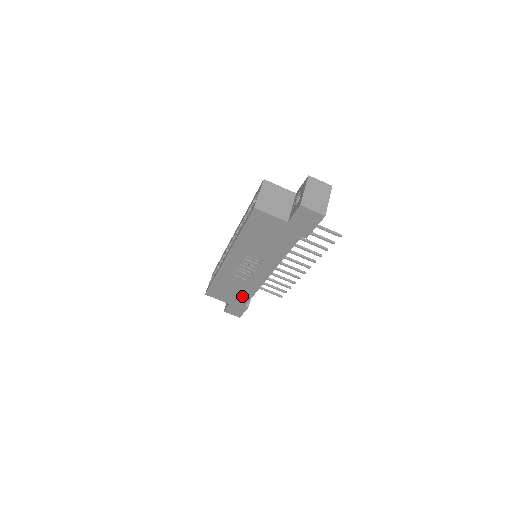
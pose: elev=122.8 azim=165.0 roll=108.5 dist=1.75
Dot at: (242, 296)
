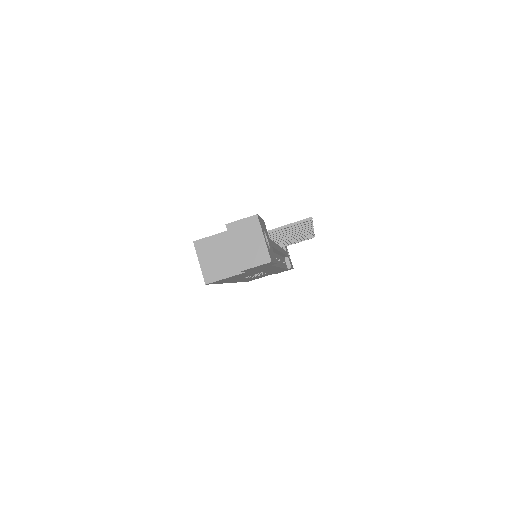
Dot at: (277, 271)
